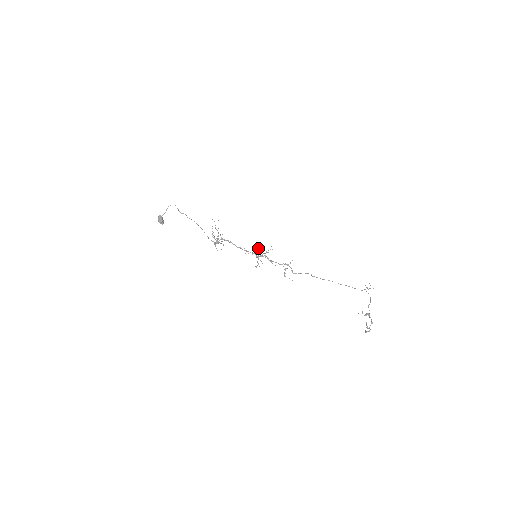
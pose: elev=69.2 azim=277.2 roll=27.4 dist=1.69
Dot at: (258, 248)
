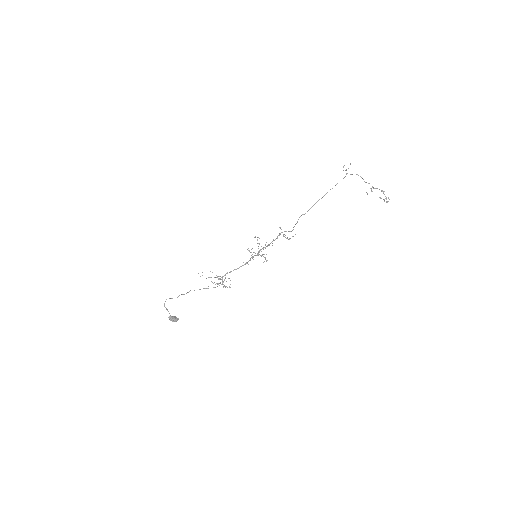
Dot at: occluded
